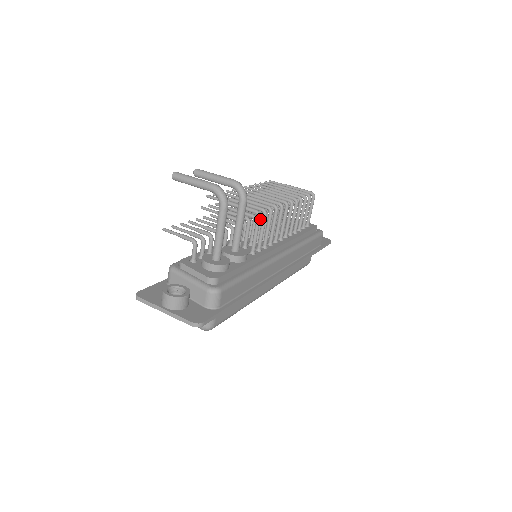
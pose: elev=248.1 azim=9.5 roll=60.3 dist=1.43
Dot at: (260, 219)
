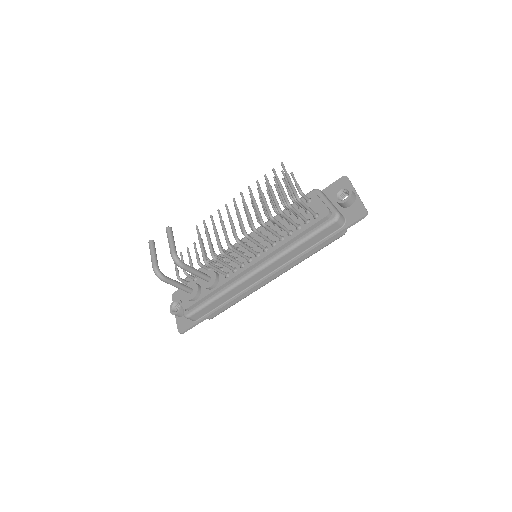
Dot at: (209, 266)
